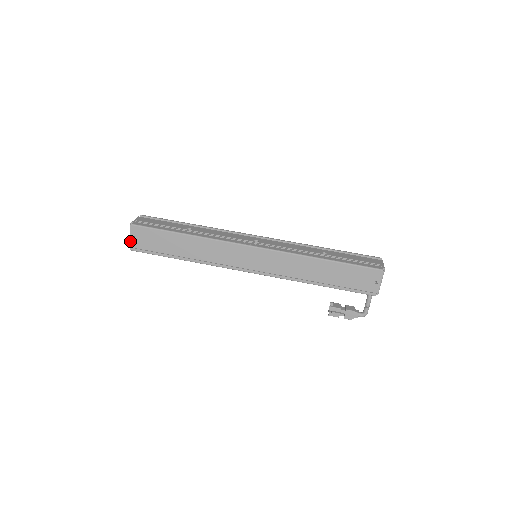
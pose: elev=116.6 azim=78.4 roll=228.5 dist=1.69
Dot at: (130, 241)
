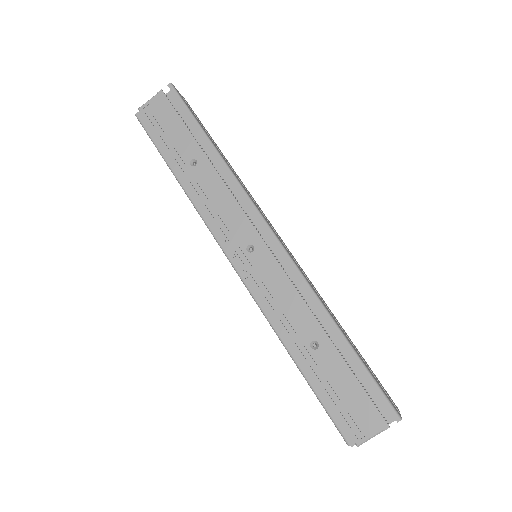
Dot at: occluded
